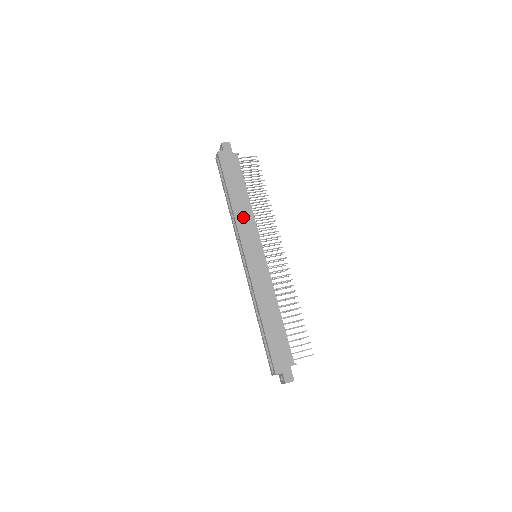
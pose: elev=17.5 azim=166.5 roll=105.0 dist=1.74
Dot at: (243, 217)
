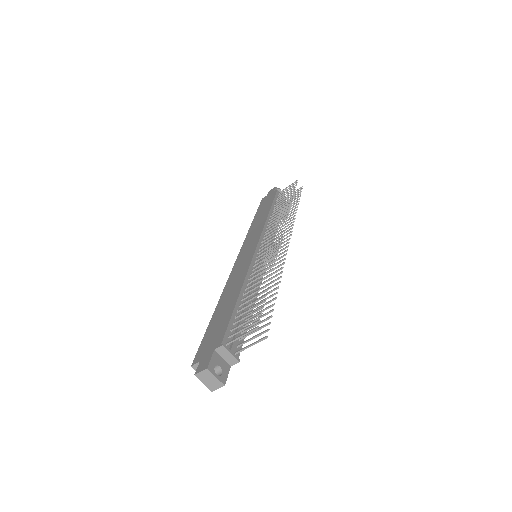
Dot at: (255, 228)
